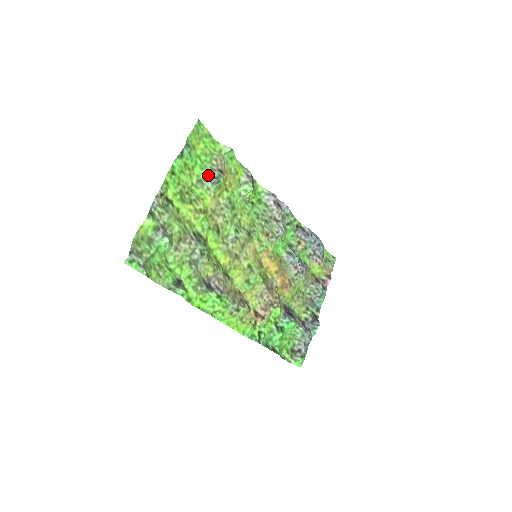
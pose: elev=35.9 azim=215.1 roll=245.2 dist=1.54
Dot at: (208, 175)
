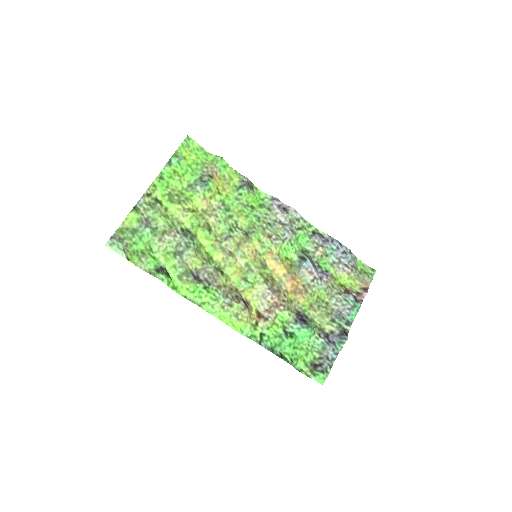
Dot at: (198, 180)
